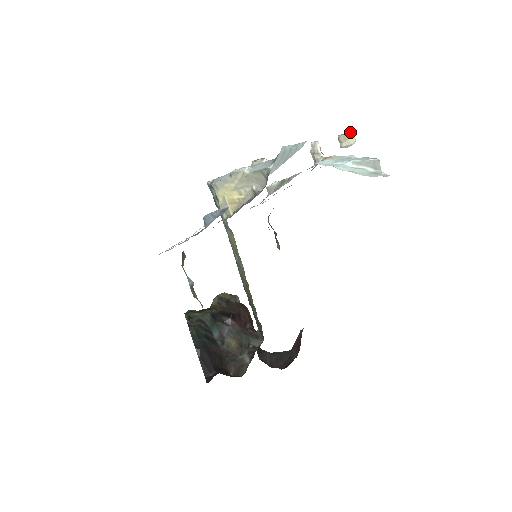
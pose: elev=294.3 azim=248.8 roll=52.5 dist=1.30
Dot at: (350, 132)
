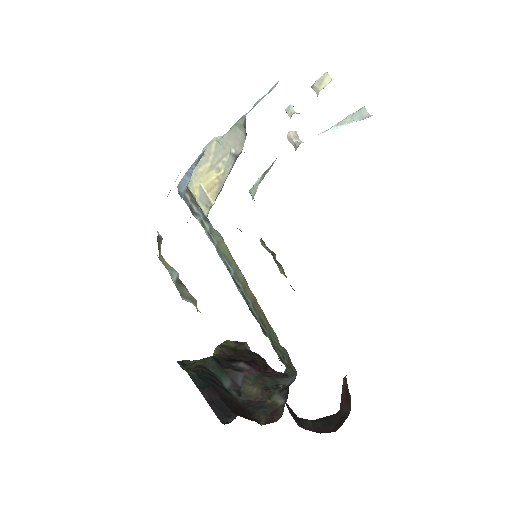
Dot at: (323, 75)
